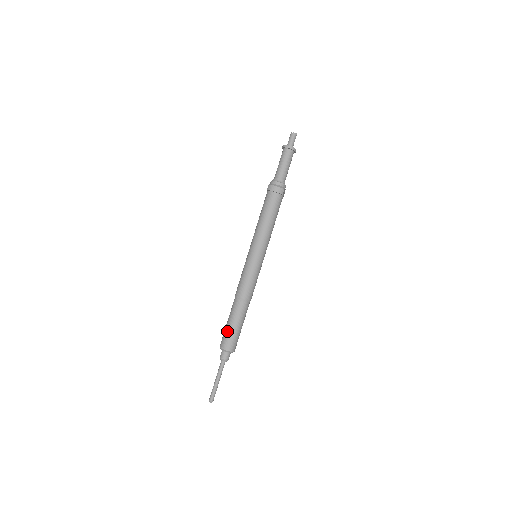
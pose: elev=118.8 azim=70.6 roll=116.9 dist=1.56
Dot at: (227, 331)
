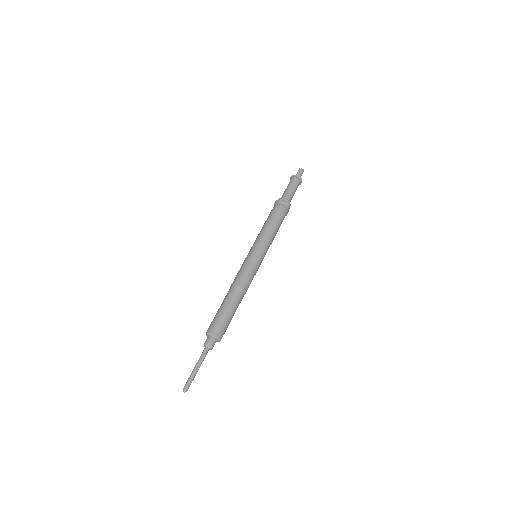
Dot at: (218, 316)
